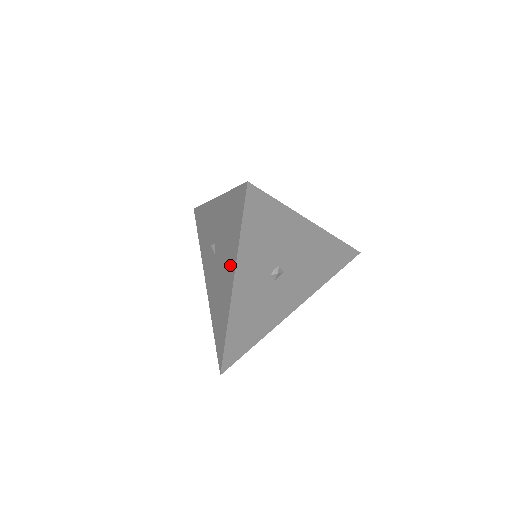
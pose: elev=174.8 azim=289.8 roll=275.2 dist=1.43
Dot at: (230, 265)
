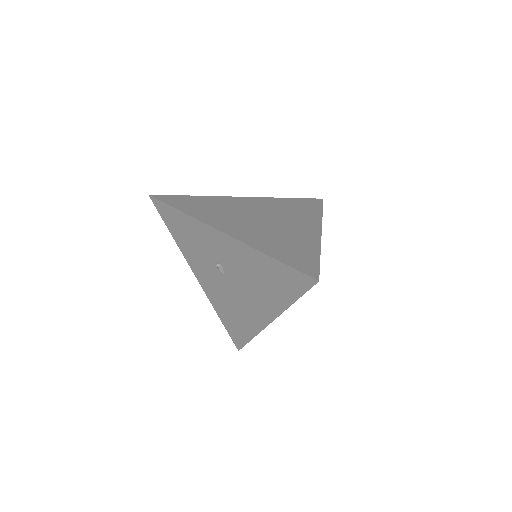
Dot at: (267, 306)
